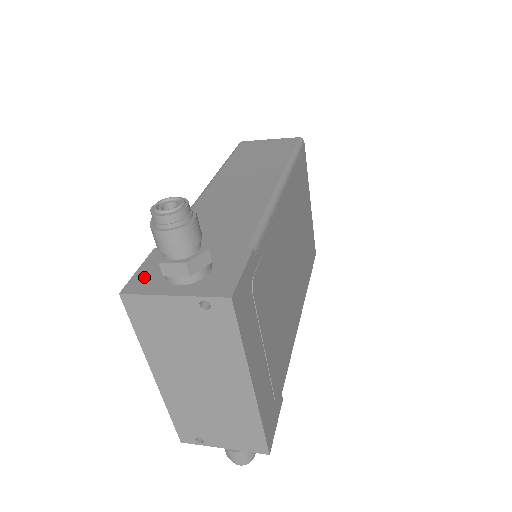
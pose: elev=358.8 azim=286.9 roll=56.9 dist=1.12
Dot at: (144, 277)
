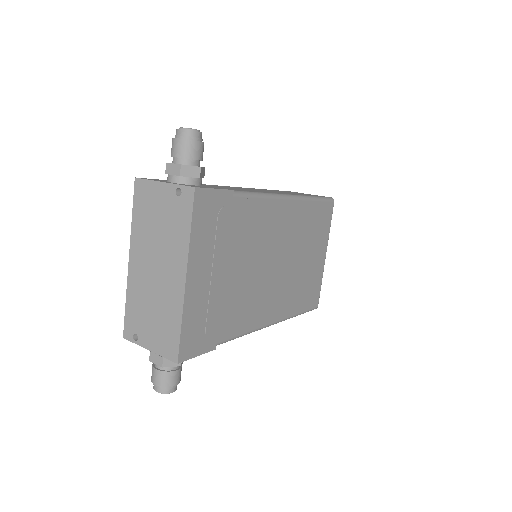
Dot at: (156, 179)
